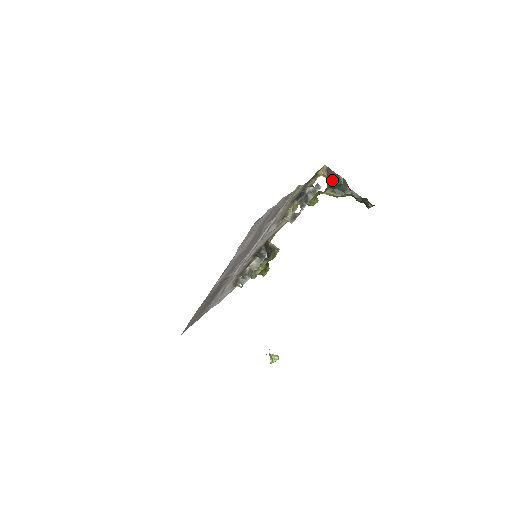
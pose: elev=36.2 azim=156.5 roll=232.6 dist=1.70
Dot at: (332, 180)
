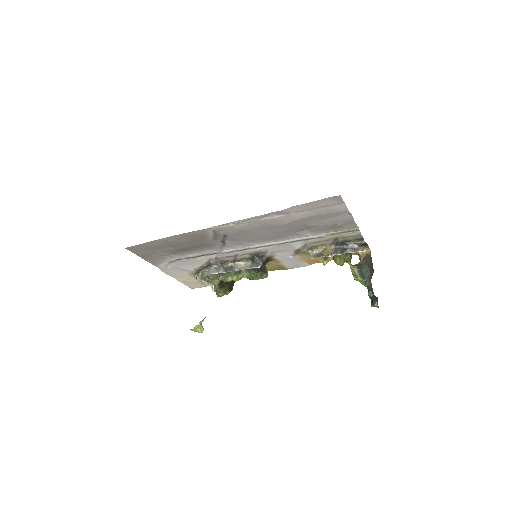
Dot at: (366, 262)
